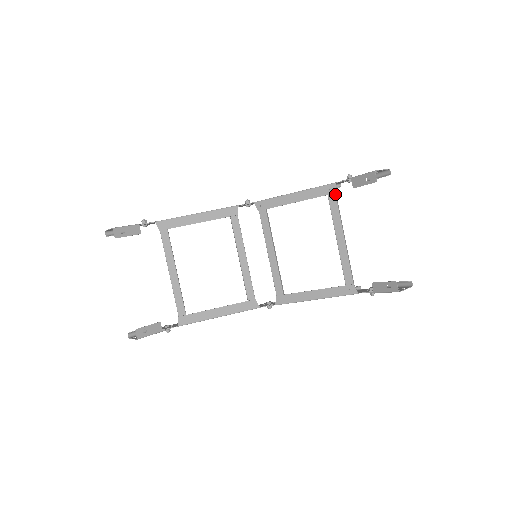
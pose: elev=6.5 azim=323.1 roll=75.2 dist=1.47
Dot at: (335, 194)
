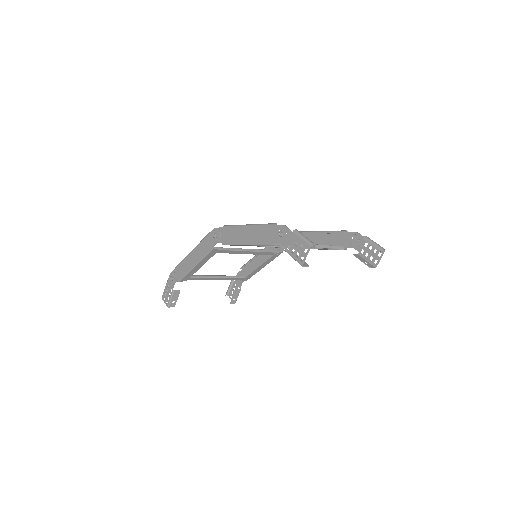
Dot at: occluded
